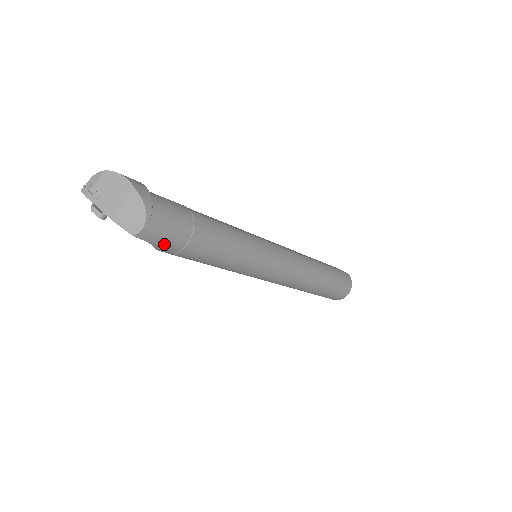
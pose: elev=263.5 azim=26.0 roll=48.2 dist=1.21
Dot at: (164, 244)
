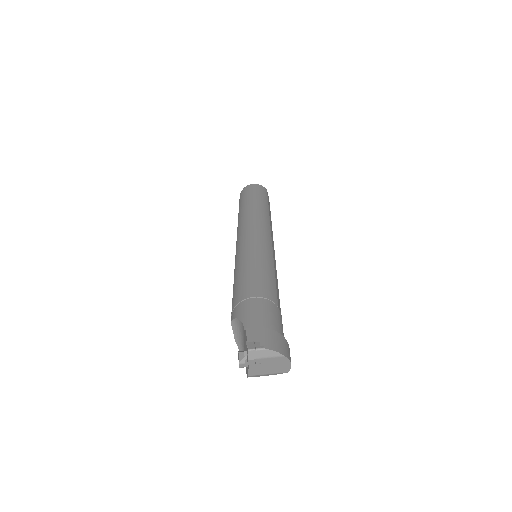
Dot at: occluded
